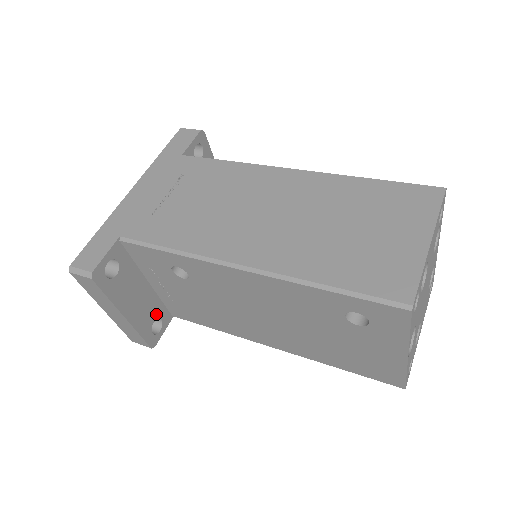
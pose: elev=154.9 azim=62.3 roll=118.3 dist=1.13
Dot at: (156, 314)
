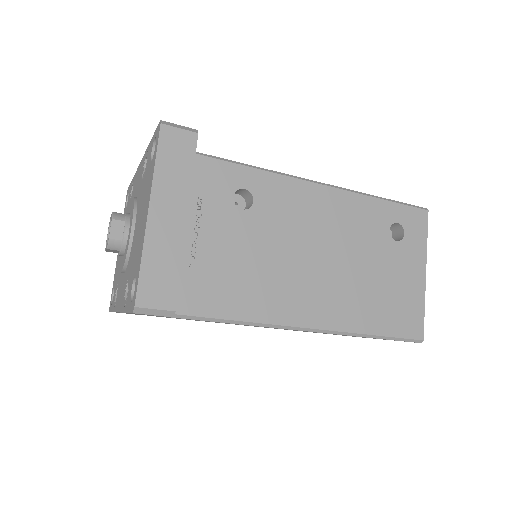
Dot at: occluded
